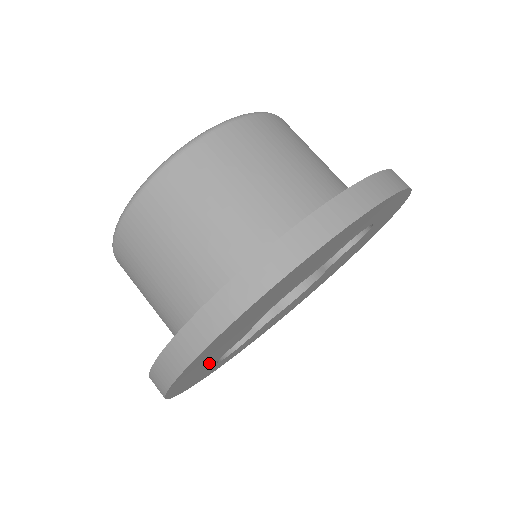
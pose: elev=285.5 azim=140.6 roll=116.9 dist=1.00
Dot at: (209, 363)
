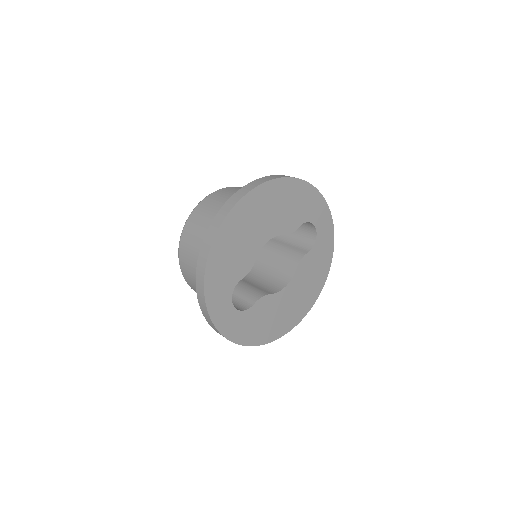
Dot at: (230, 271)
